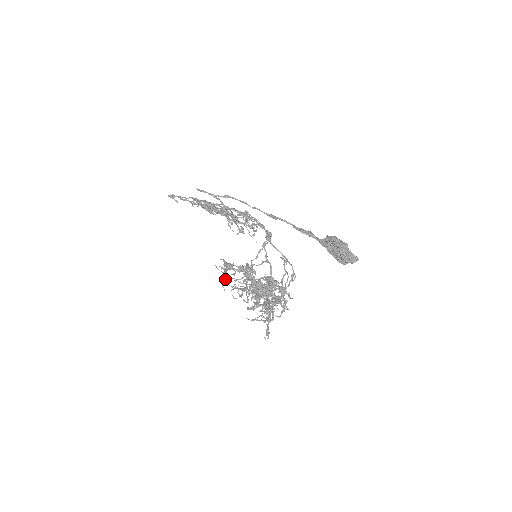
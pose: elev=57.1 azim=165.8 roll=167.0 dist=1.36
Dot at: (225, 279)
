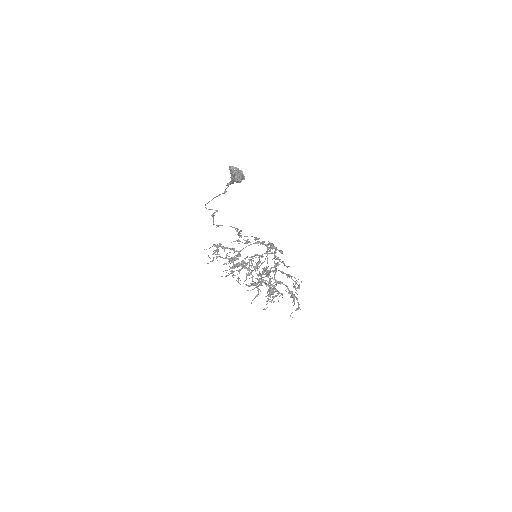
Dot at: occluded
